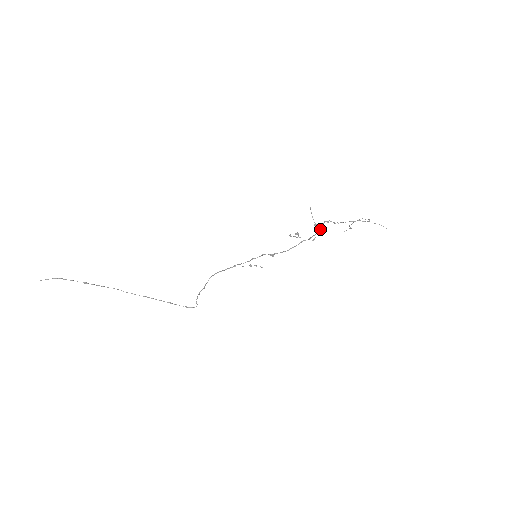
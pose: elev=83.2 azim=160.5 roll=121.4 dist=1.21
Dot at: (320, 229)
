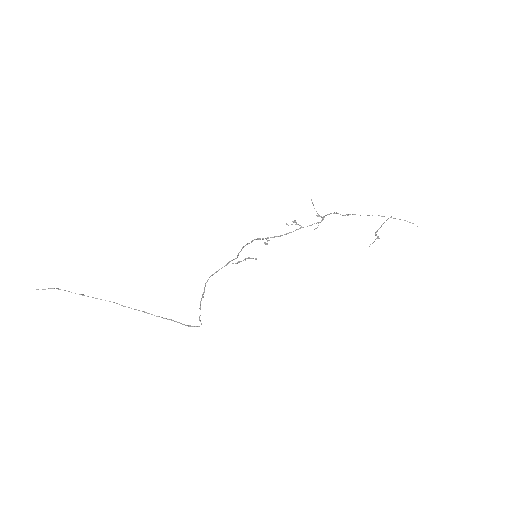
Dot at: occluded
